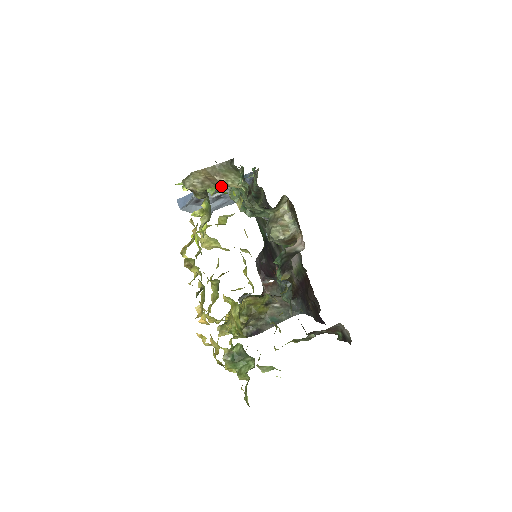
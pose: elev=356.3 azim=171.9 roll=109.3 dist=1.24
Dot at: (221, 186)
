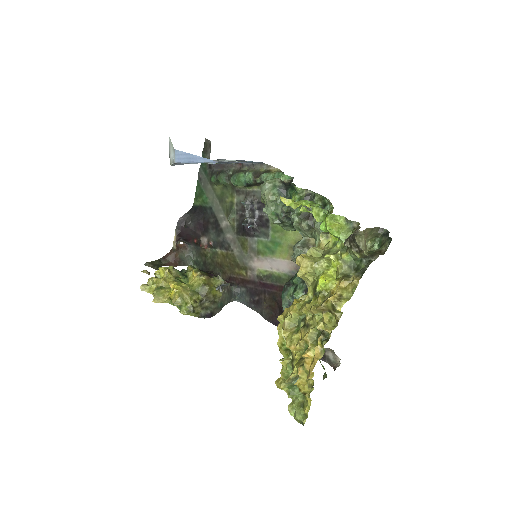
Dot at: occluded
